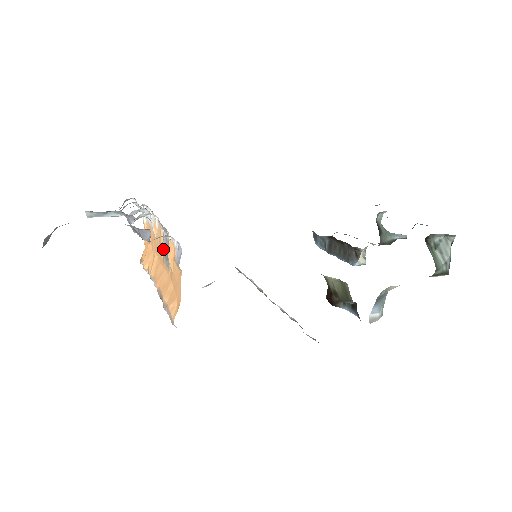
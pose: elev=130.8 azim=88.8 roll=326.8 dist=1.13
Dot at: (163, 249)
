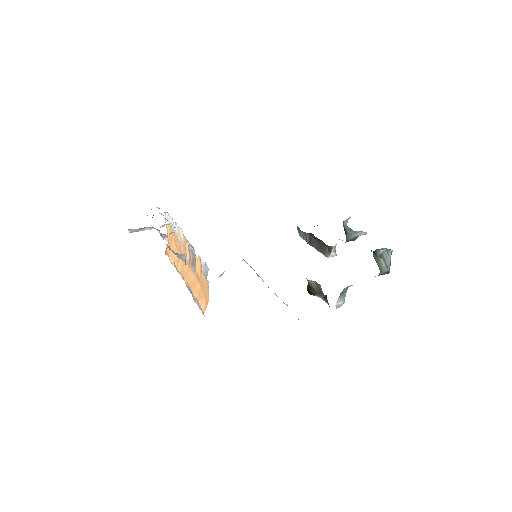
Dot at: (188, 255)
